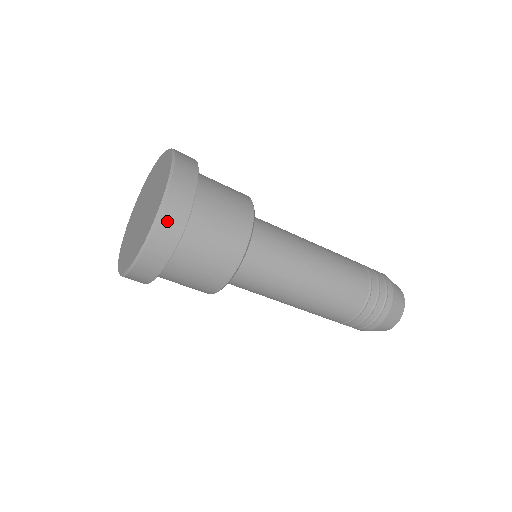
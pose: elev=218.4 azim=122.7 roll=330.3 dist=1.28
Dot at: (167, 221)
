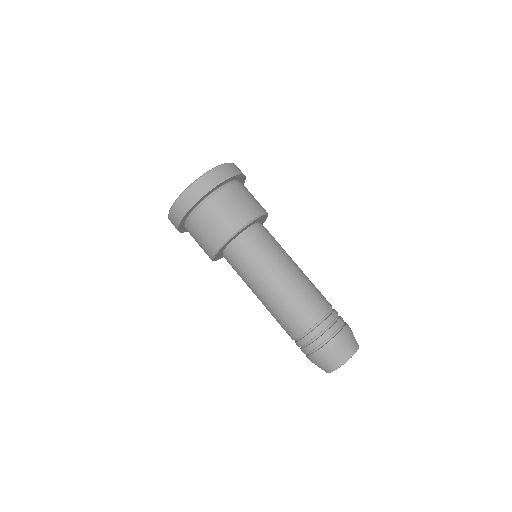
Dot at: (233, 167)
